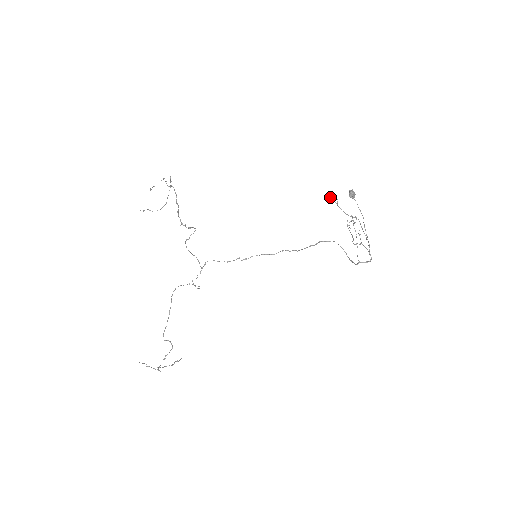
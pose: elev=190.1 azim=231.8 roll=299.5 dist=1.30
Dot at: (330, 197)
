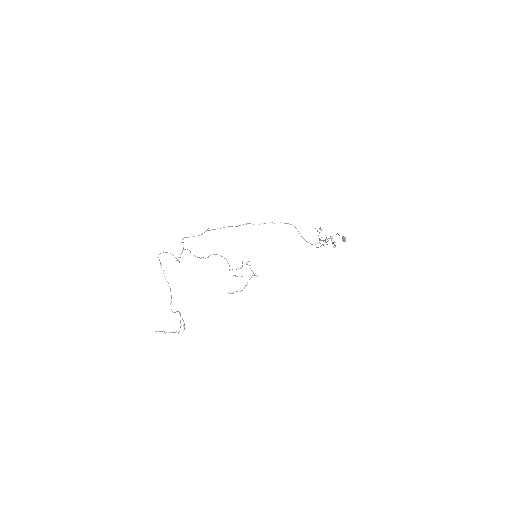
Dot at: occluded
